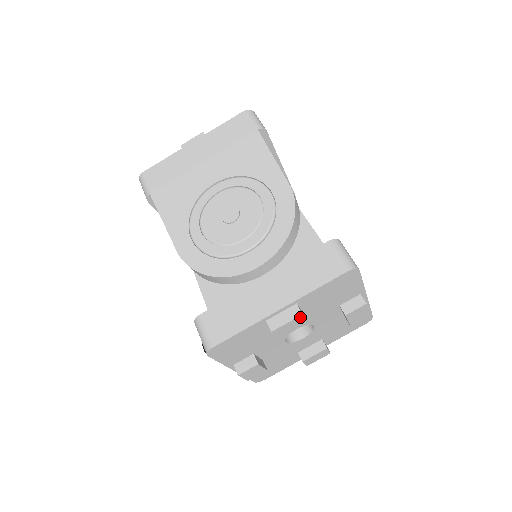
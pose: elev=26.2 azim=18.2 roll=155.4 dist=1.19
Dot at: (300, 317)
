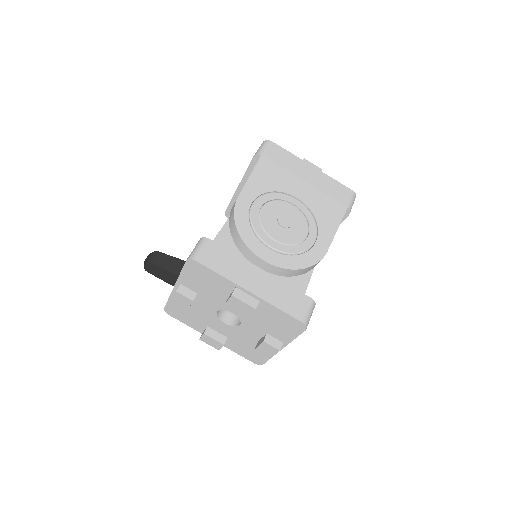
Dot at: (252, 309)
